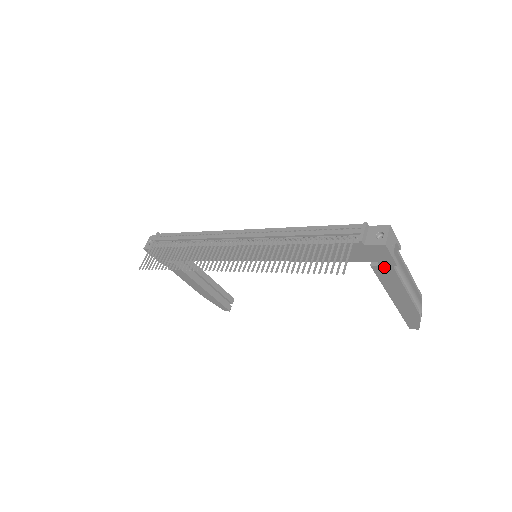
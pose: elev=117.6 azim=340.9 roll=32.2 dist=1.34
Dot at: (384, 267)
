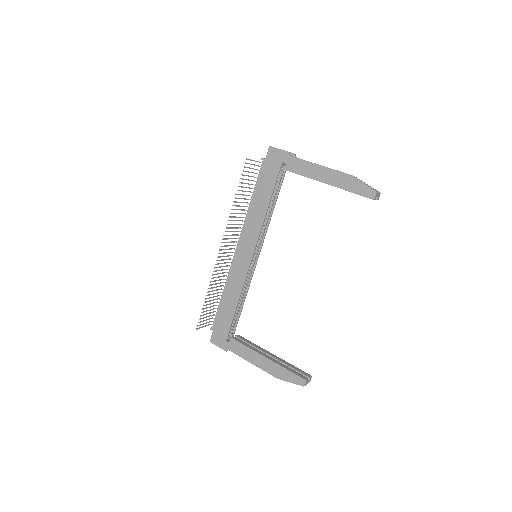
Dot at: (288, 162)
